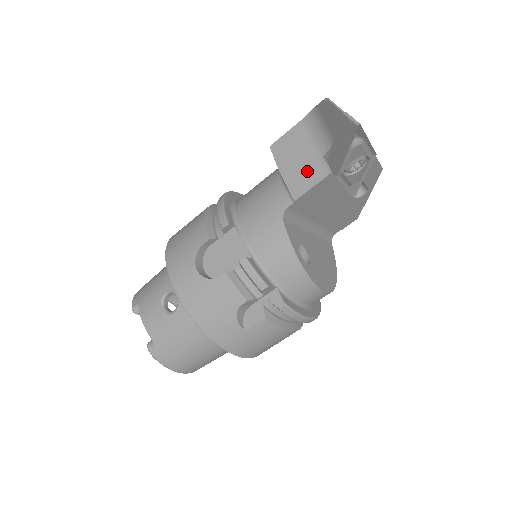
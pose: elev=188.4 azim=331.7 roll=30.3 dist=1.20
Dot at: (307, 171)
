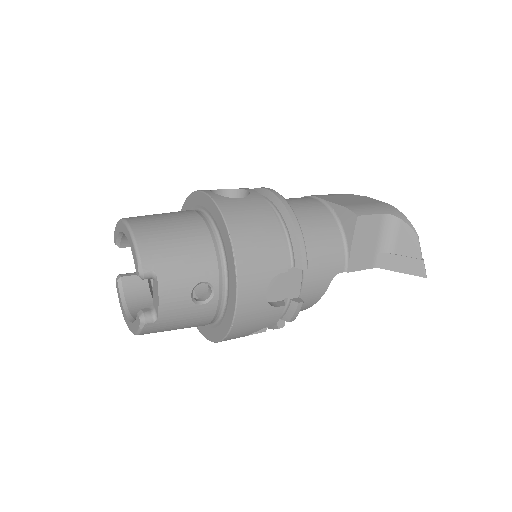
Dot at: (365, 256)
